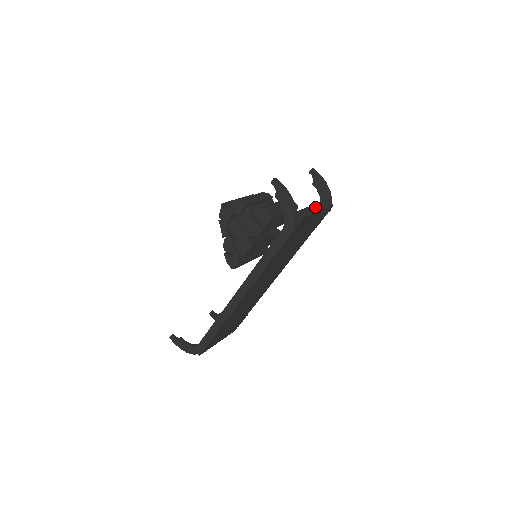
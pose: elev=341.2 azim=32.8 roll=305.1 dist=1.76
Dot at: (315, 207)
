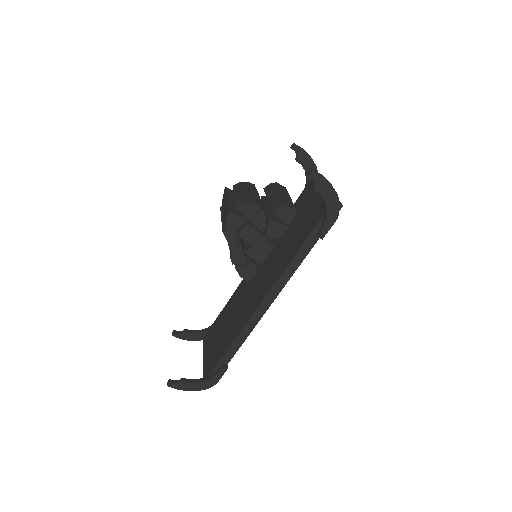
Dot at: occluded
